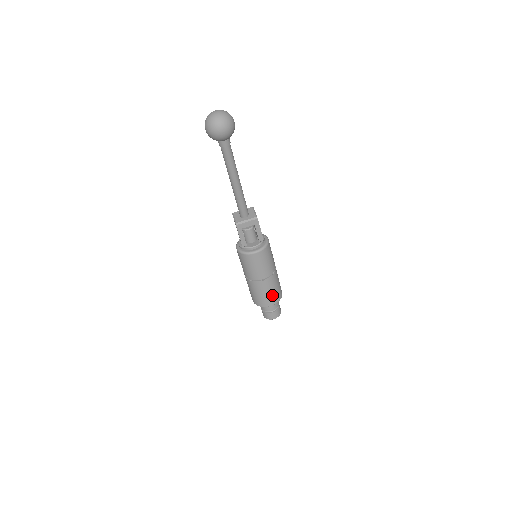
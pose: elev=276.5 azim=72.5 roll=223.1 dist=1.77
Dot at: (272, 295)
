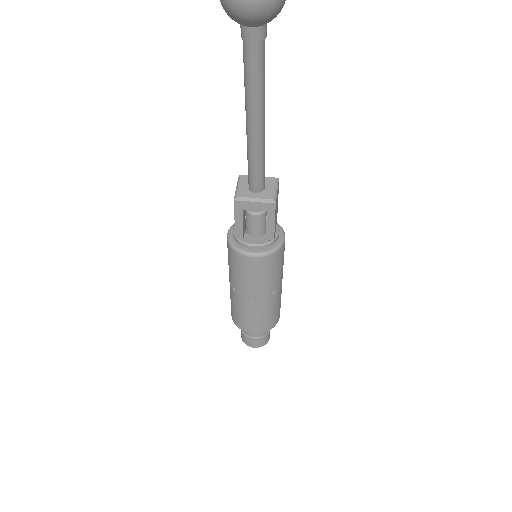
Dot at: (260, 321)
